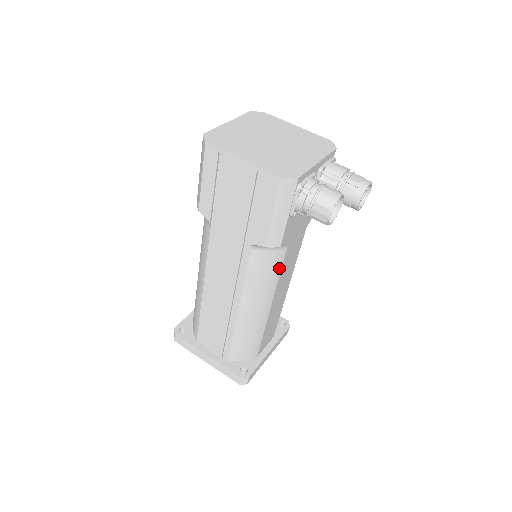
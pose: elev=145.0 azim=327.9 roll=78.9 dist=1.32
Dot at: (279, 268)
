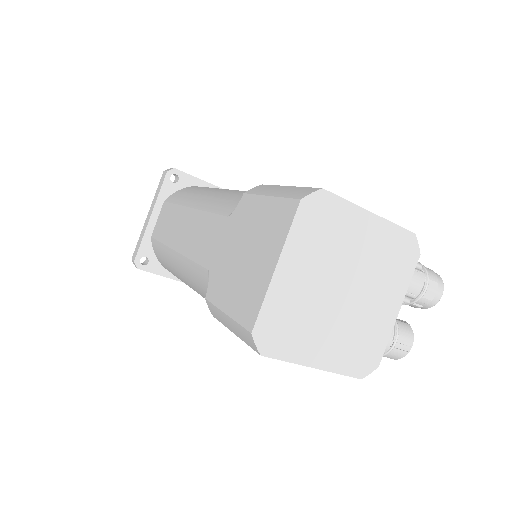
Dot at: occluded
